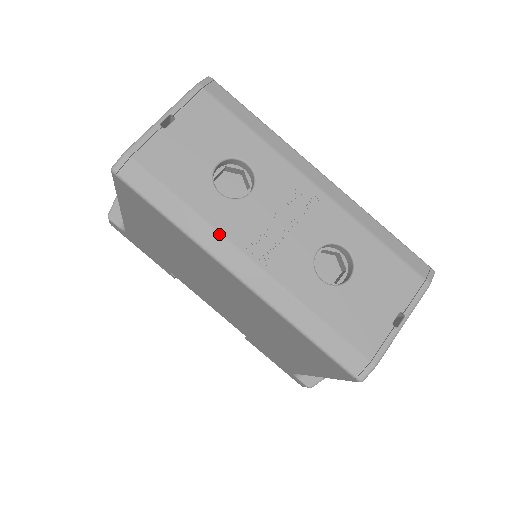
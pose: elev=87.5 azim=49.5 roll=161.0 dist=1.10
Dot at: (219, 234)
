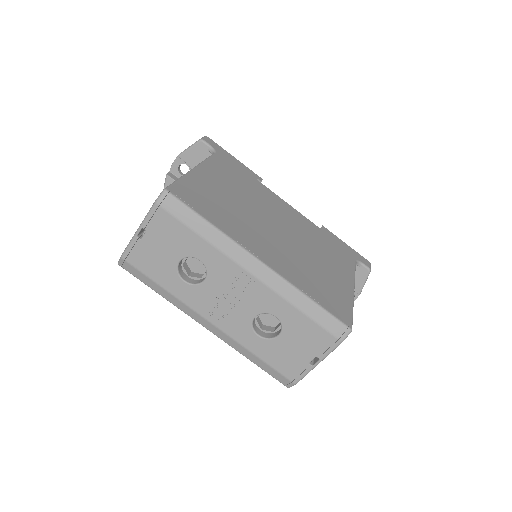
Dot at: (188, 306)
